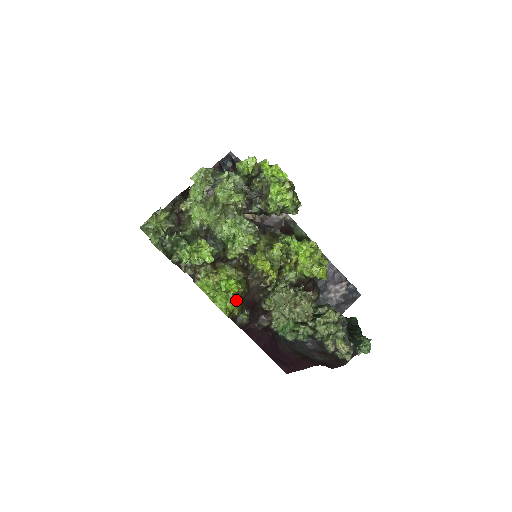
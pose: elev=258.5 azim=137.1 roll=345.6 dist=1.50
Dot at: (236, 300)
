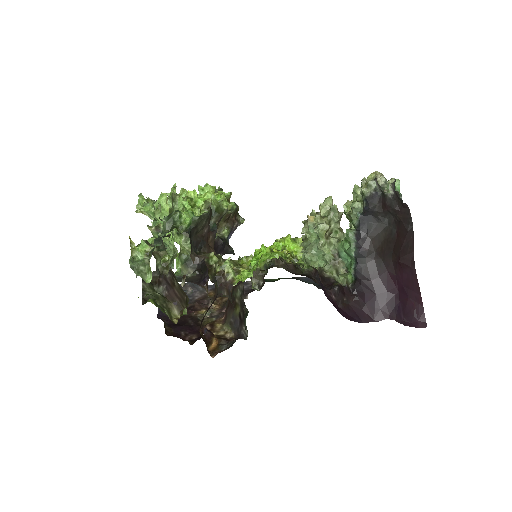
Dot at: occluded
